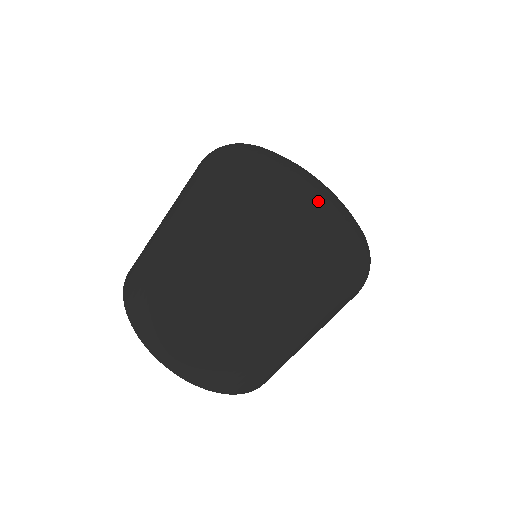
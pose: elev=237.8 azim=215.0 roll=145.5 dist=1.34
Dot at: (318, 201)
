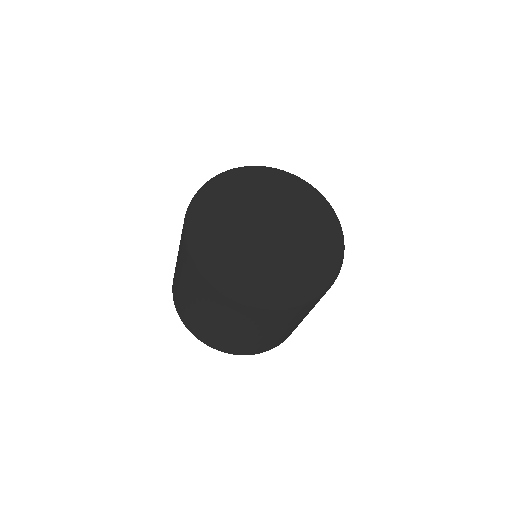
Dot at: (293, 233)
